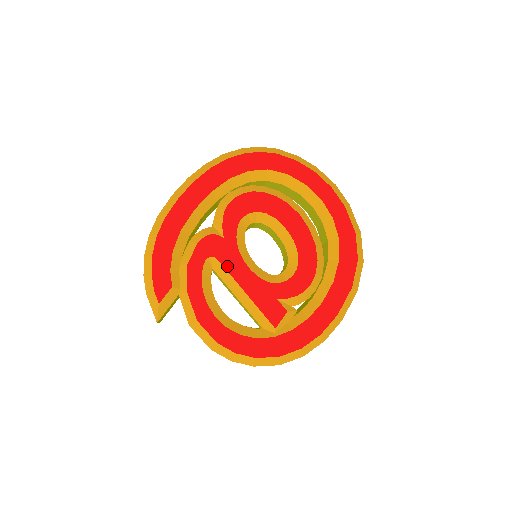
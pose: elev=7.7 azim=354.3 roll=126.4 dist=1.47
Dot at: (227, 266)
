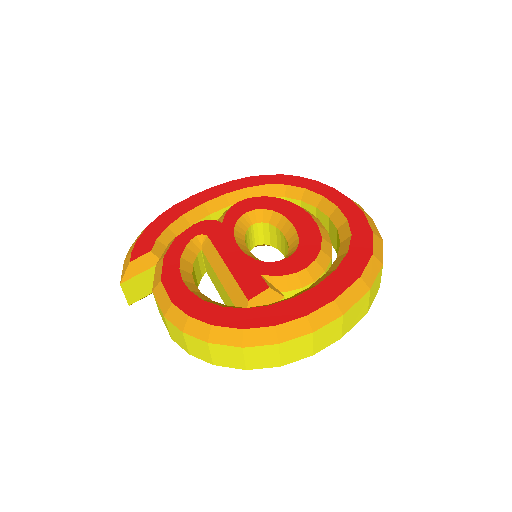
Dot at: (216, 243)
